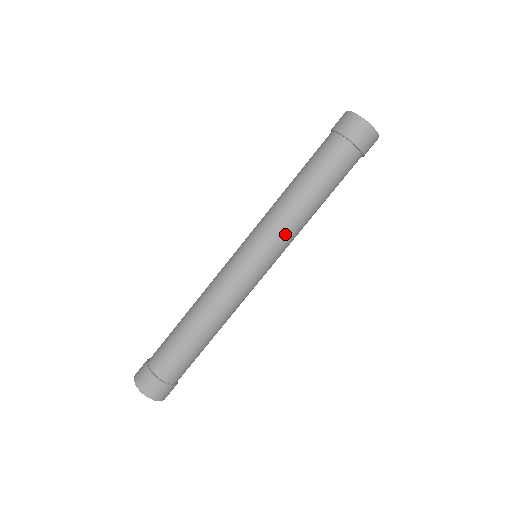
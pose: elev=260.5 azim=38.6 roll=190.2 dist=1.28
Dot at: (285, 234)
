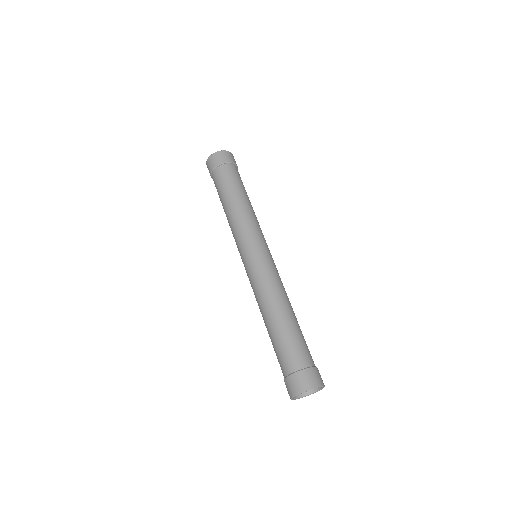
Dot at: (260, 228)
